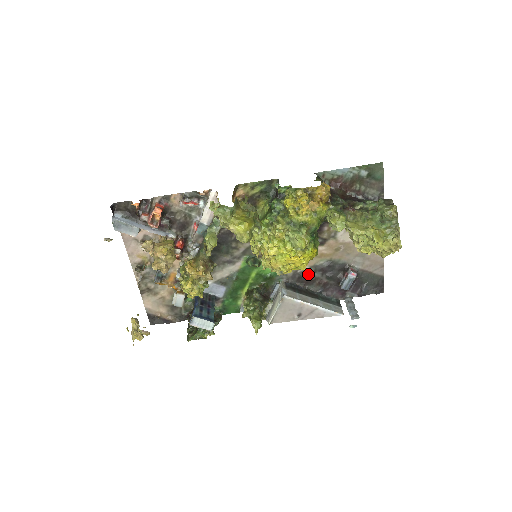
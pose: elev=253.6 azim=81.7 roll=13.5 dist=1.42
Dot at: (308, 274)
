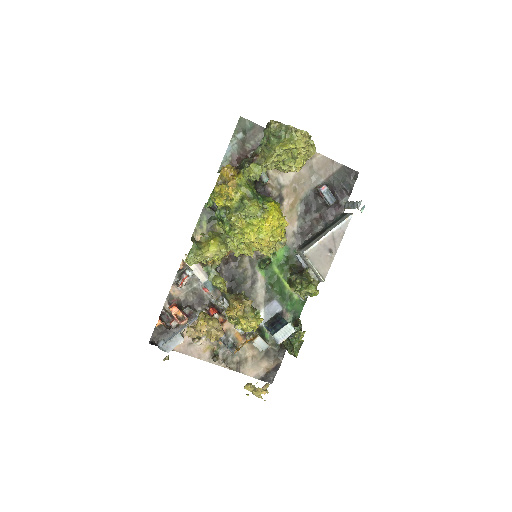
Dot at: (303, 226)
